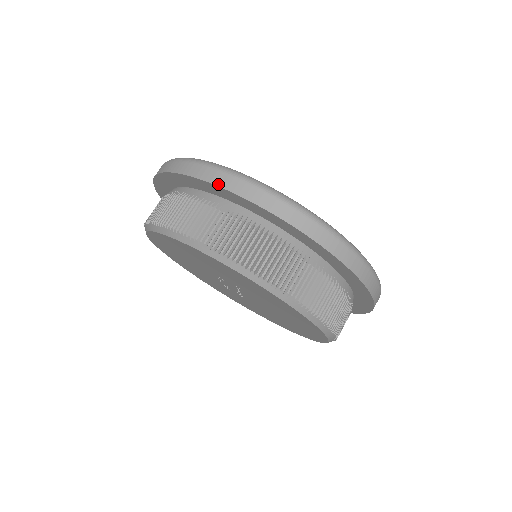
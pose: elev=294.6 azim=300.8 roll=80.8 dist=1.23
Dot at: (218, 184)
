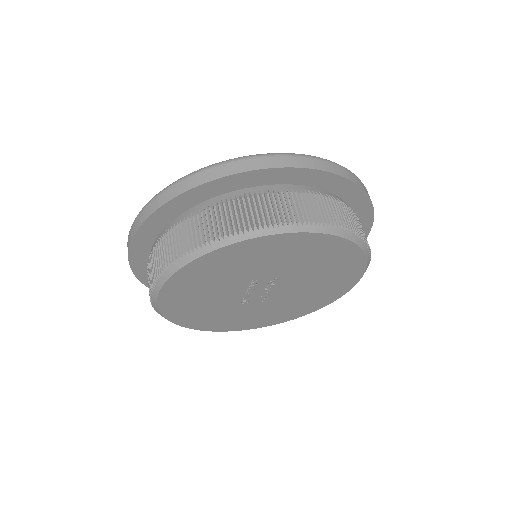
Dot at: (255, 168)
